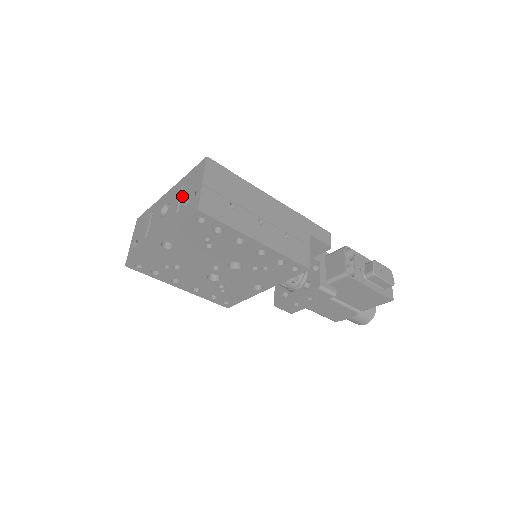
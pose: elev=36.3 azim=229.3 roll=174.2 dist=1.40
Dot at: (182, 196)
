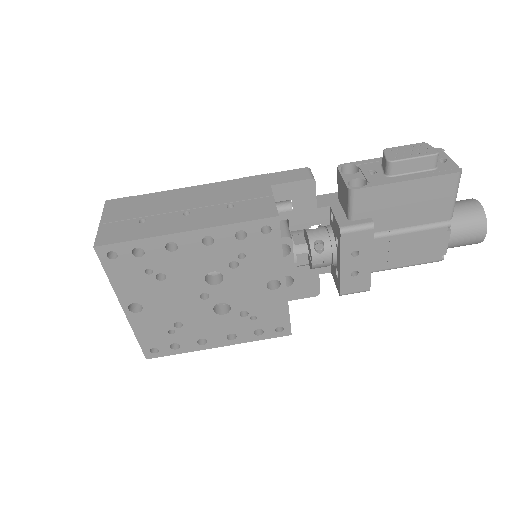
Dot at: occluded
